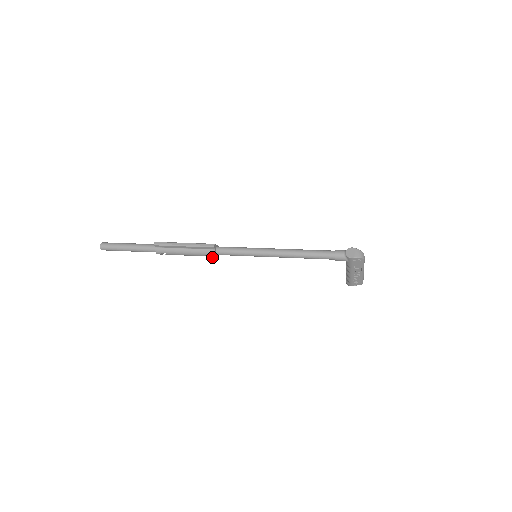
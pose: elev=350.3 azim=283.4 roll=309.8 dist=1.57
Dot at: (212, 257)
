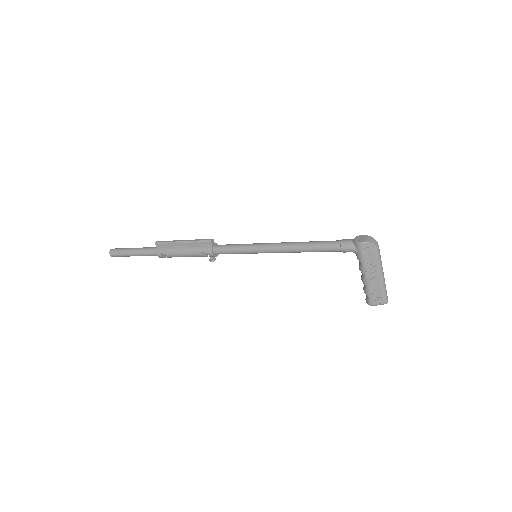
Dot at: (211, 260)
